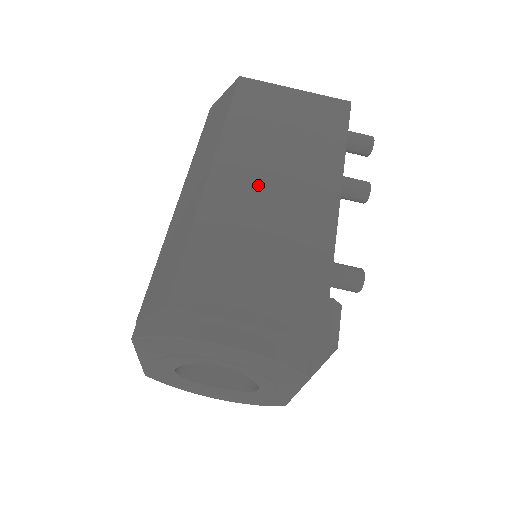
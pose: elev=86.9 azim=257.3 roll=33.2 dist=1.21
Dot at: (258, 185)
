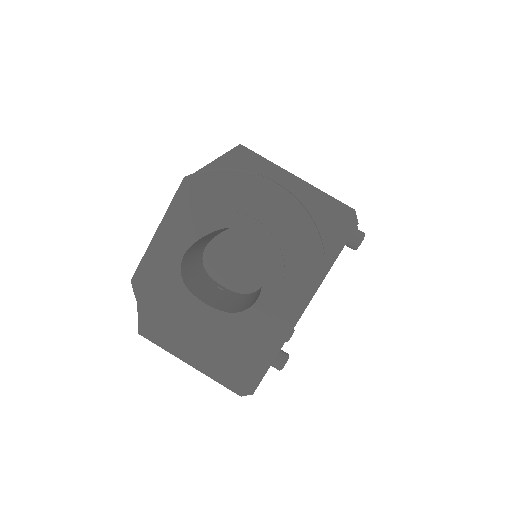
Dot at: occluded
